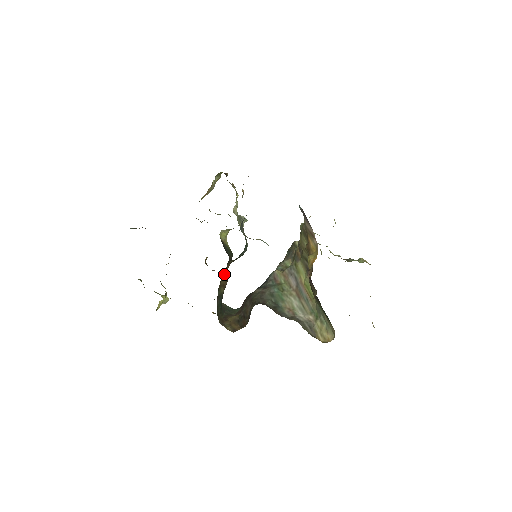
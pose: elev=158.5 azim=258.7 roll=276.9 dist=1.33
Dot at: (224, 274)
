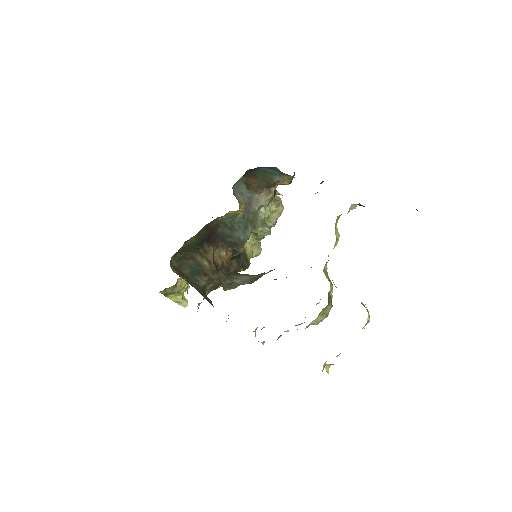
Dot at: (218, 254)
